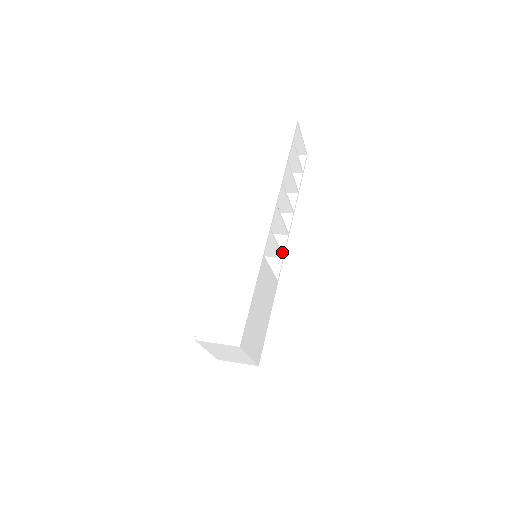
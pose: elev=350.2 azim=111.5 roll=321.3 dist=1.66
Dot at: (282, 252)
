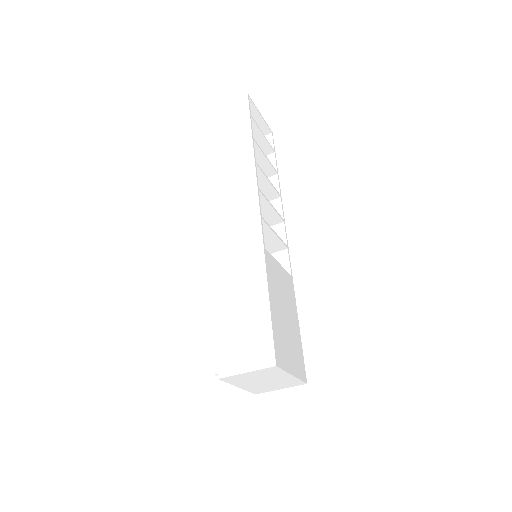
Dot at: occluded
